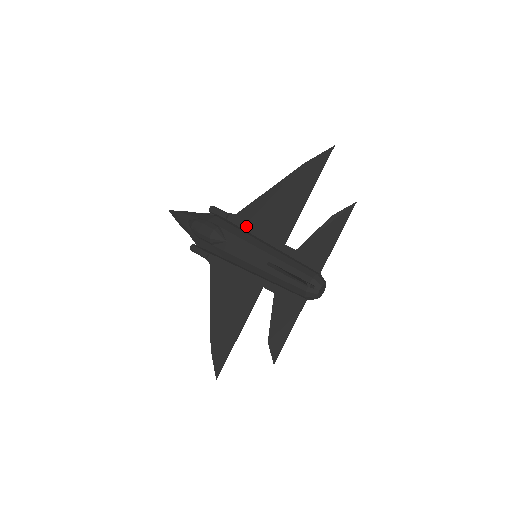
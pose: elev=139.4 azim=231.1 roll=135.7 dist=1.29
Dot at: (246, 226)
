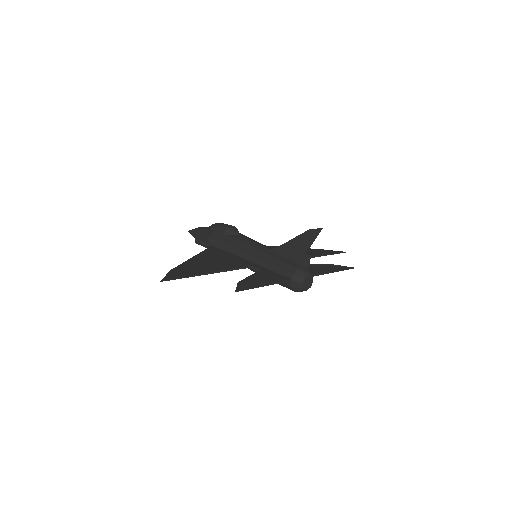
Dot at: occluded
